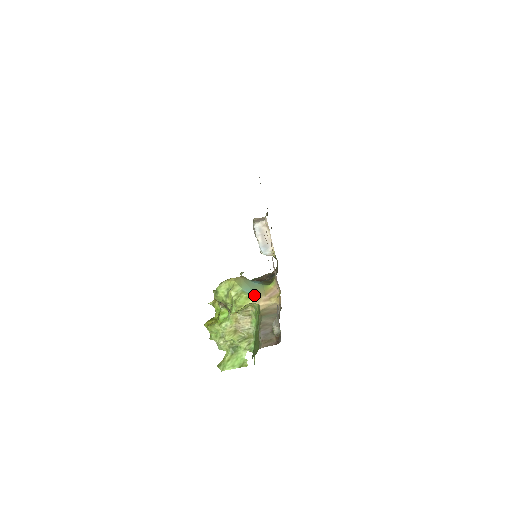
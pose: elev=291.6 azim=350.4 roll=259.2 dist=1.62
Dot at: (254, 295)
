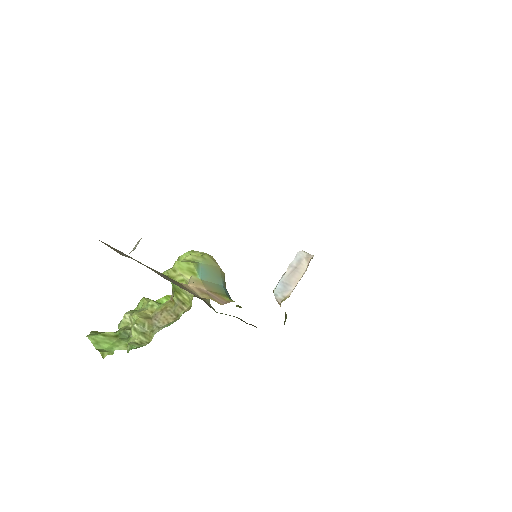
Dot at: (200, 276)
